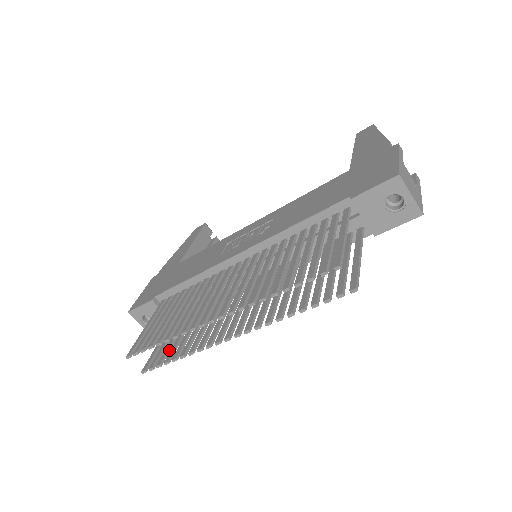
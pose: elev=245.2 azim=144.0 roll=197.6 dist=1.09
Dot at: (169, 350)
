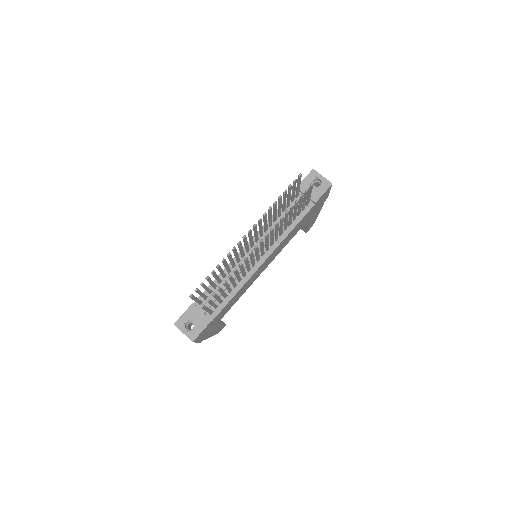
Dot at: (217, 295)
